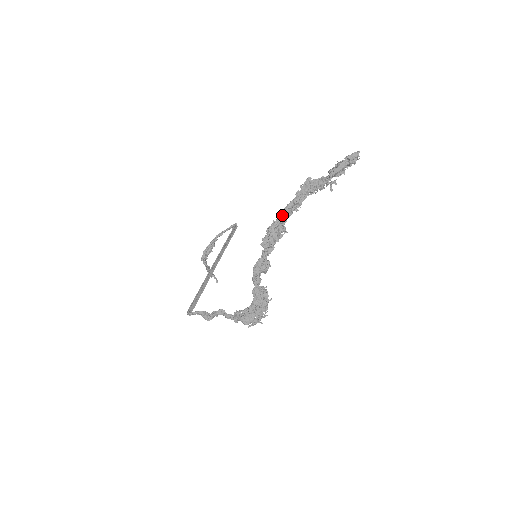
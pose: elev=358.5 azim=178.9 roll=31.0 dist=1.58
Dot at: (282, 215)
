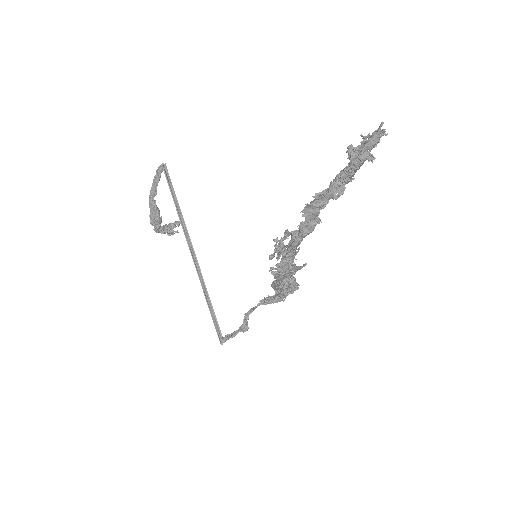
Dot at: (290, 252)
